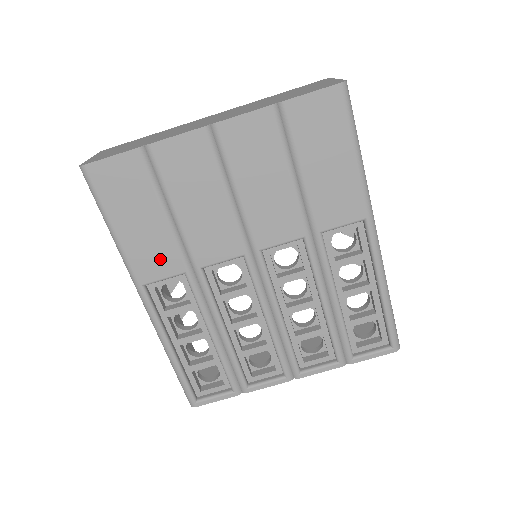
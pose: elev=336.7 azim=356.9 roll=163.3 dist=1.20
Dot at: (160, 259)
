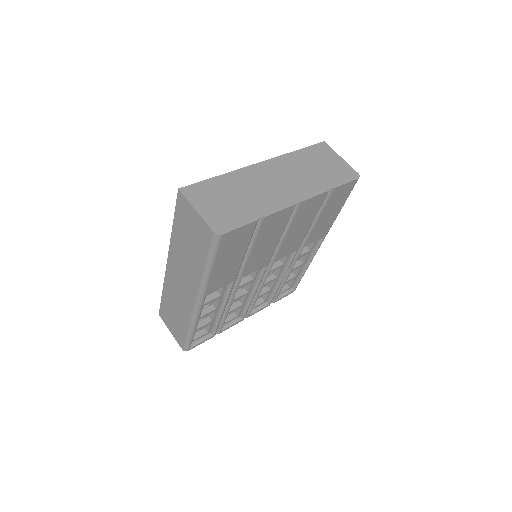
Dot at: (226, 278)
